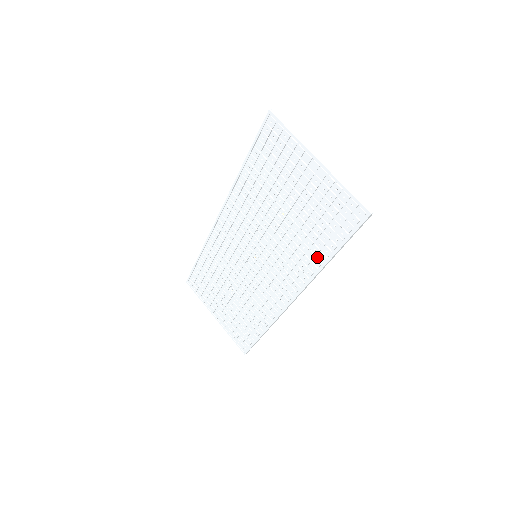
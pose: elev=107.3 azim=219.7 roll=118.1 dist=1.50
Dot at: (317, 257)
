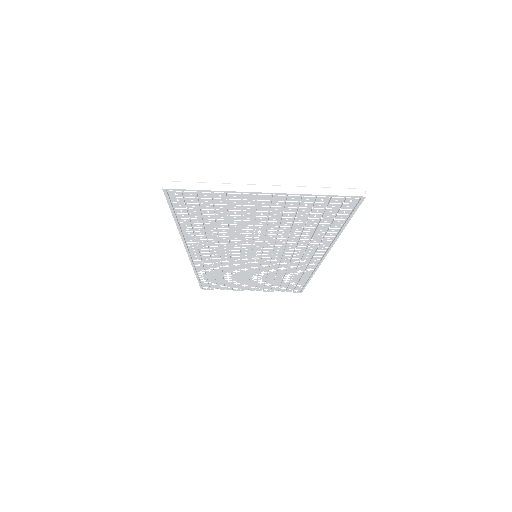
Dot at: (325, 236)
